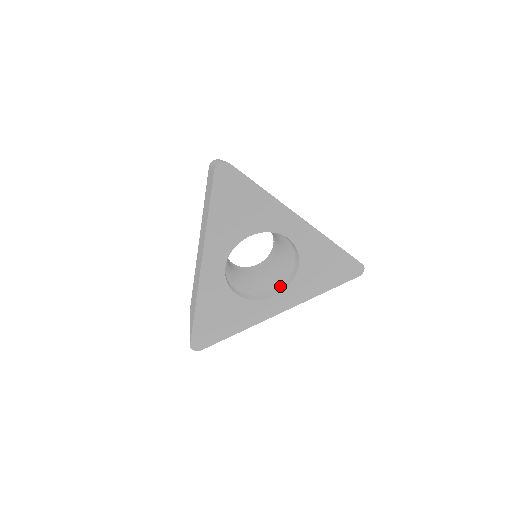
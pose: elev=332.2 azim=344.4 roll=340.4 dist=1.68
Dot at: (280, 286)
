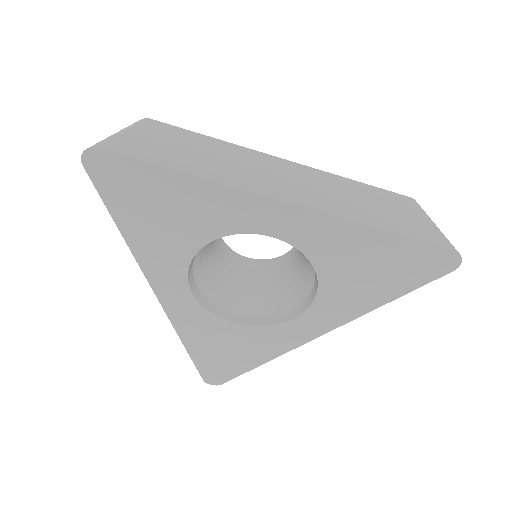
Dot at: (304, 300)
